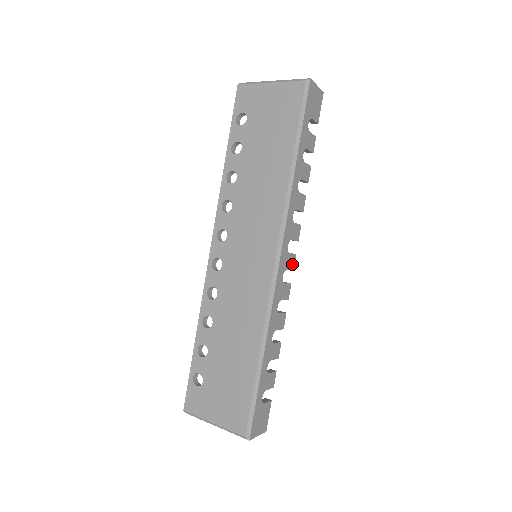
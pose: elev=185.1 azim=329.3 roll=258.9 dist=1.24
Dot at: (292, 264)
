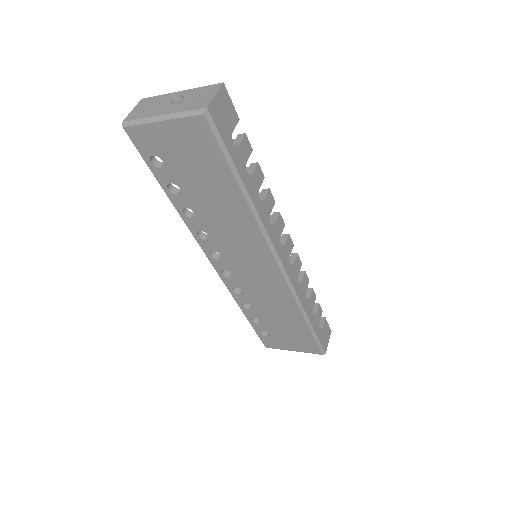
Dot at: (290, 244)
